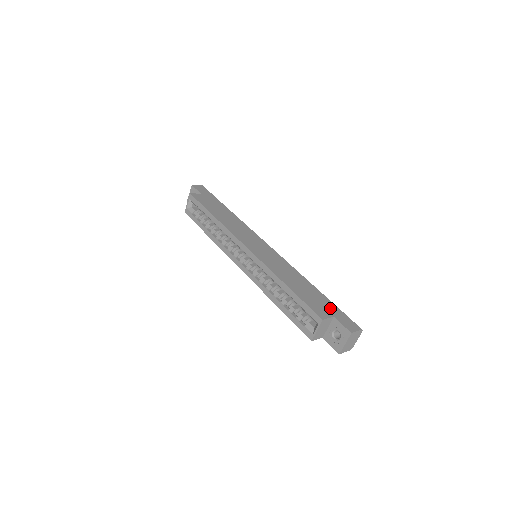
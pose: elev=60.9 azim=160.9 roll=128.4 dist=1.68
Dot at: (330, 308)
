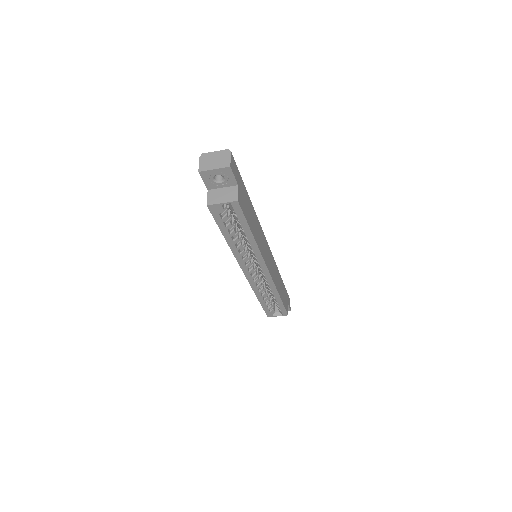
Dot at: (286, 296)
